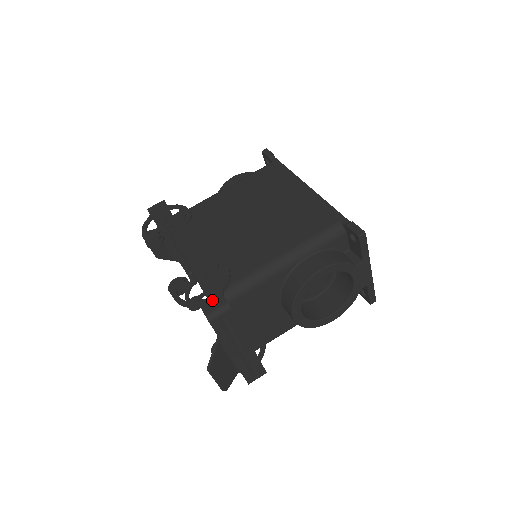
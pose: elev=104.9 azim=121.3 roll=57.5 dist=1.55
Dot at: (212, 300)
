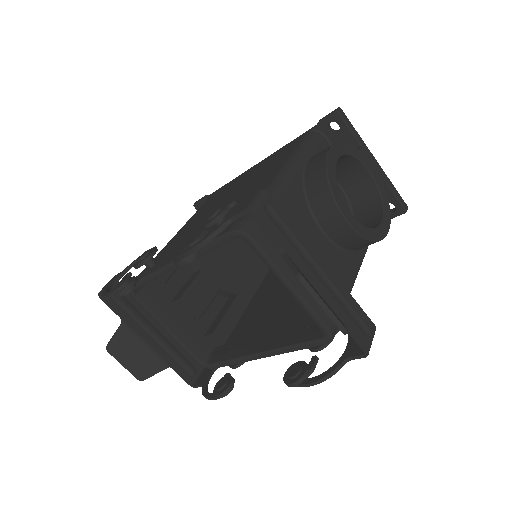
Dot at: (239, 206)
